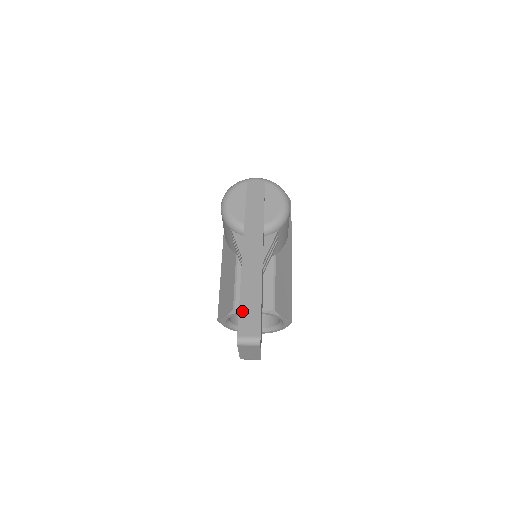
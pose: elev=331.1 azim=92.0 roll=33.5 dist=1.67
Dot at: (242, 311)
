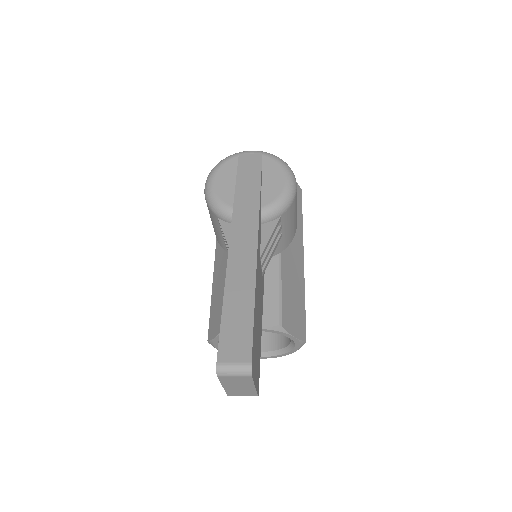
Dot at: (225, 324)
